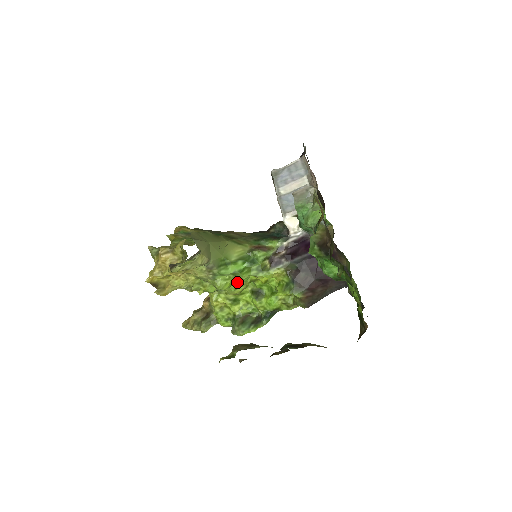
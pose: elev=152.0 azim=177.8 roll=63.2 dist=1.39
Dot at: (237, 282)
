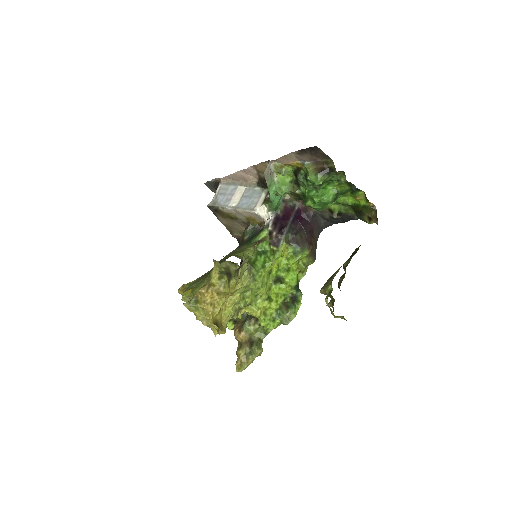
Dot at: (264, 278)
